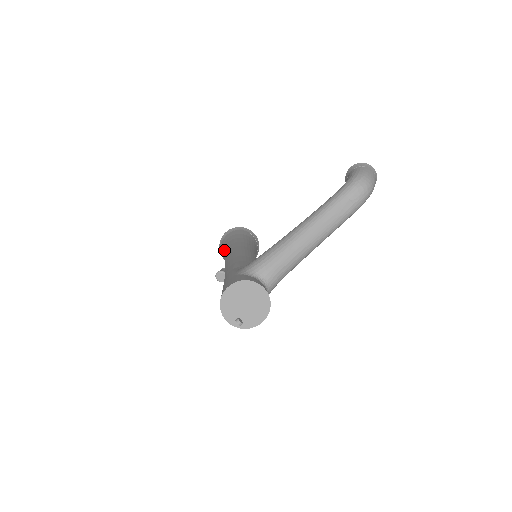
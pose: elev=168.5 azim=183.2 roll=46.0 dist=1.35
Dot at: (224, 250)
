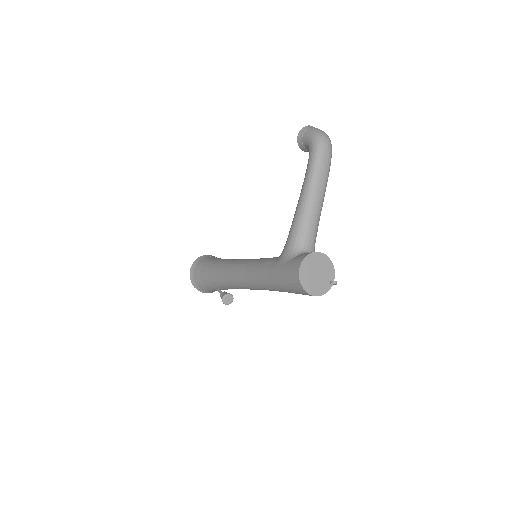
Dot at: (210, 280)
